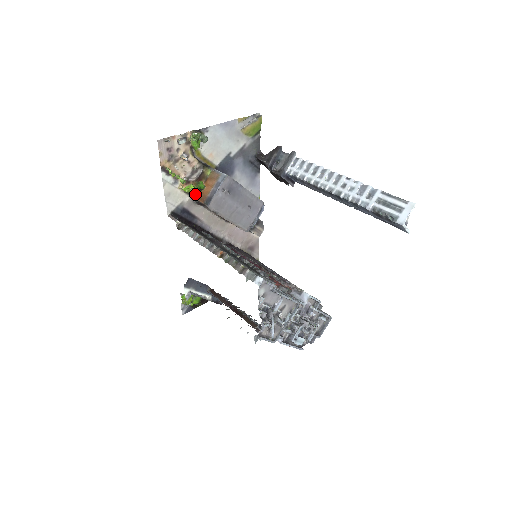
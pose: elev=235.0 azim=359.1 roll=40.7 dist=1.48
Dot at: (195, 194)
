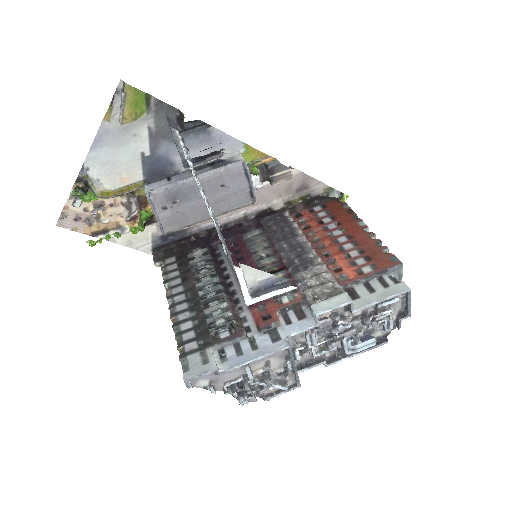
Dot at: occluded
